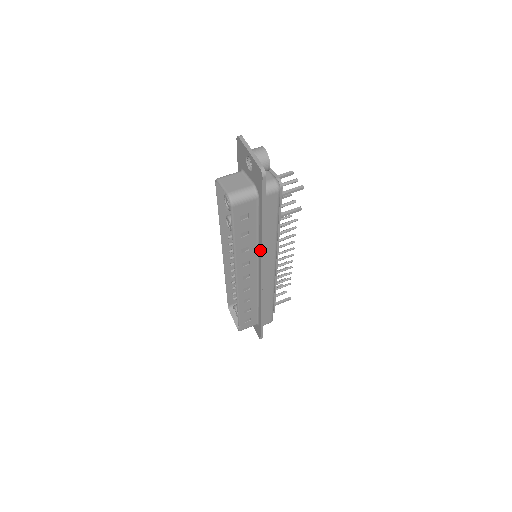
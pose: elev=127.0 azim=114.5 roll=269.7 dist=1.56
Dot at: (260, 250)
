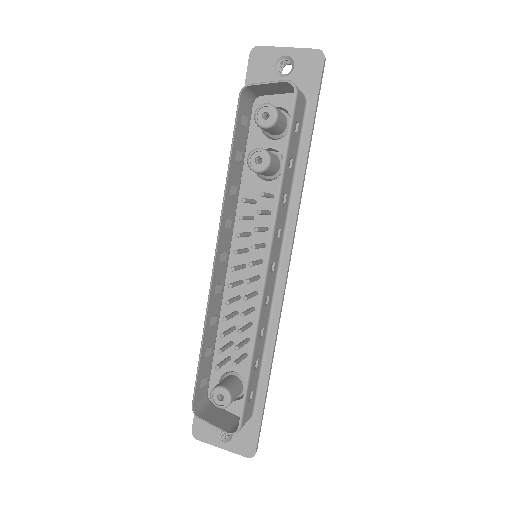
Dot at: (295, 205)
